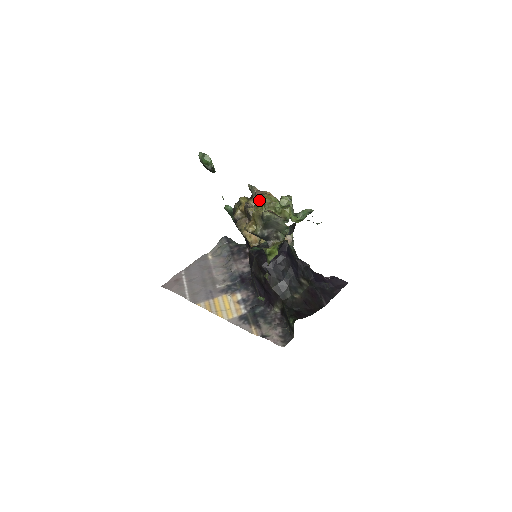
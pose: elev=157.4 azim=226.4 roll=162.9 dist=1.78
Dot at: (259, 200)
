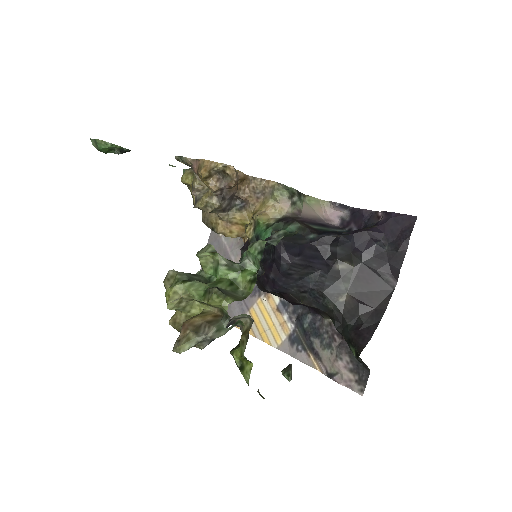
Dot at: (167, 287)
